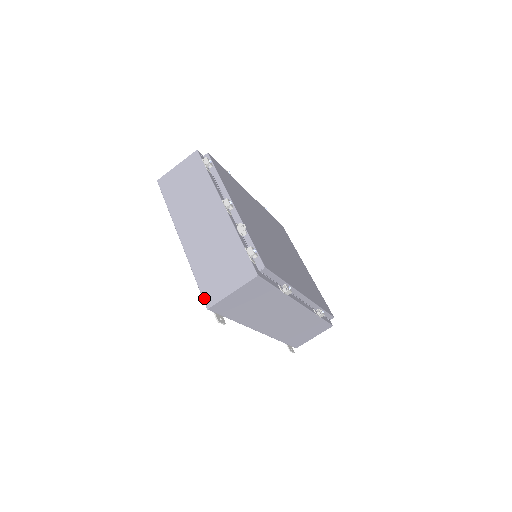
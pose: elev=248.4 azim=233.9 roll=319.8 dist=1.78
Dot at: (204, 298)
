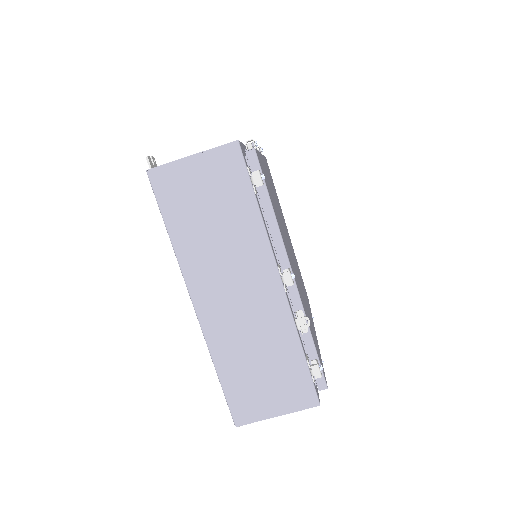
Dot at: (232, 411)
